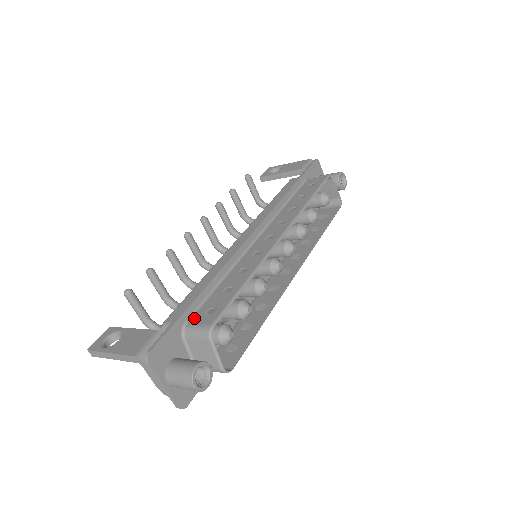
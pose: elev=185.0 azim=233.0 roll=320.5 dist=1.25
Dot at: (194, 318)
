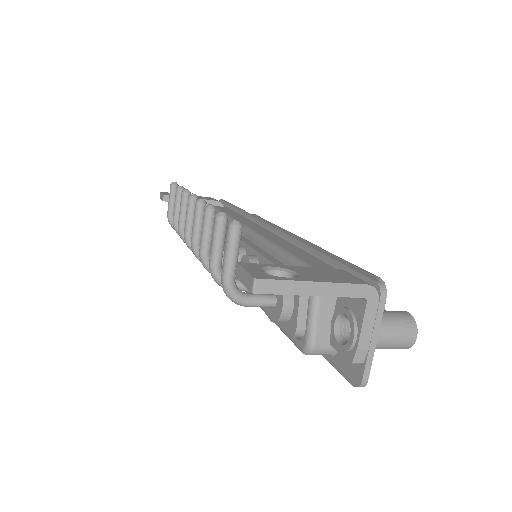
Dot at: occluded
